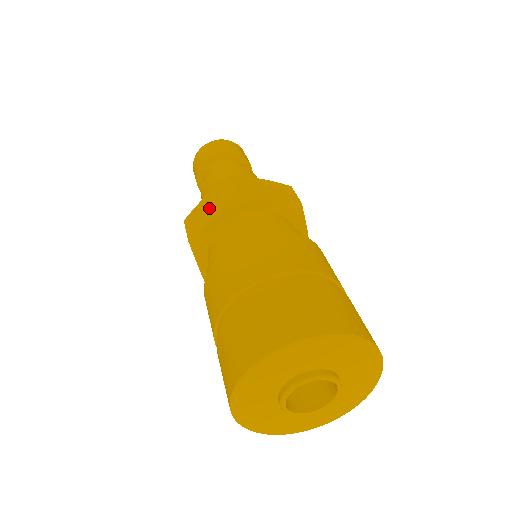
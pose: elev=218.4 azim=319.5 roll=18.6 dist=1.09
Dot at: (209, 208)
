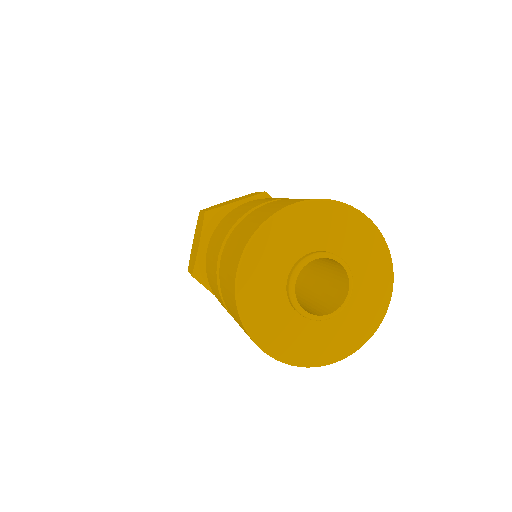
Dot at: (196, 242)
